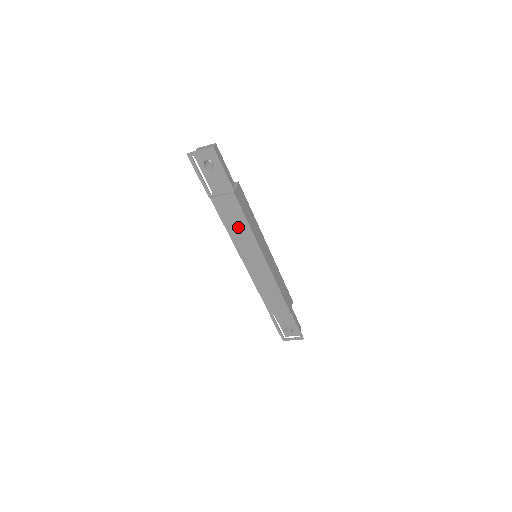
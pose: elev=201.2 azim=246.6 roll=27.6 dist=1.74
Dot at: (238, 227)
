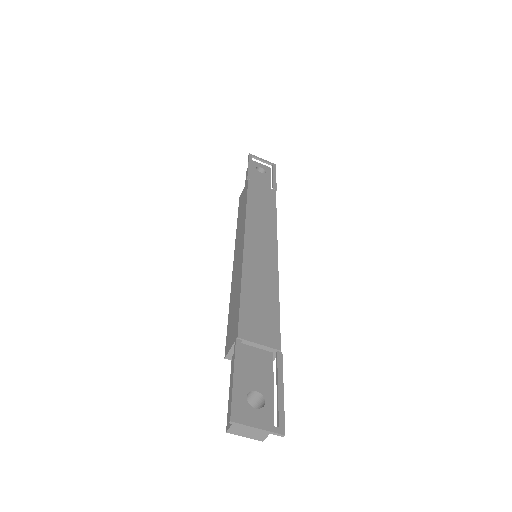
Dot at: (262, 210)
